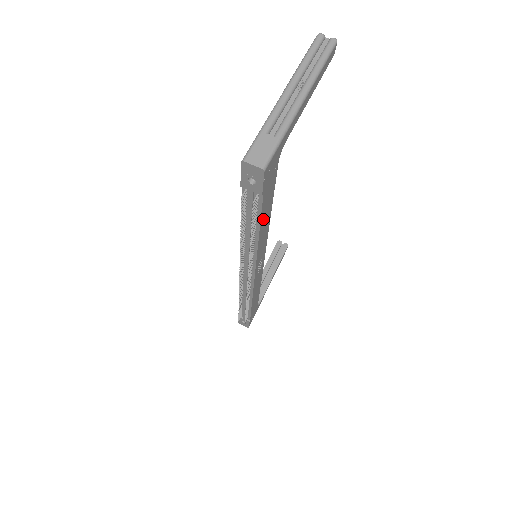
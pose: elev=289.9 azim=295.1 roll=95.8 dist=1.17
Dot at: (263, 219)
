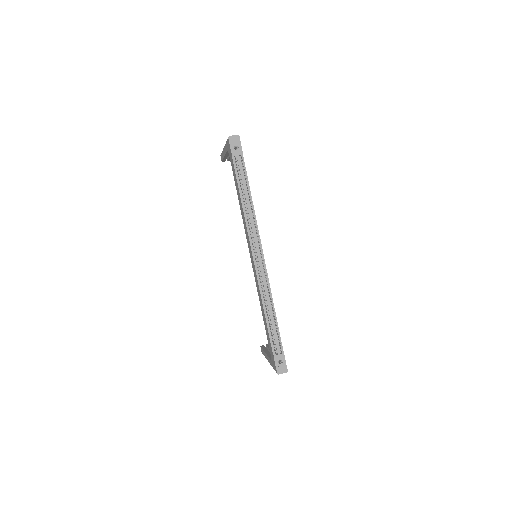
Dot at: (249, 187)
